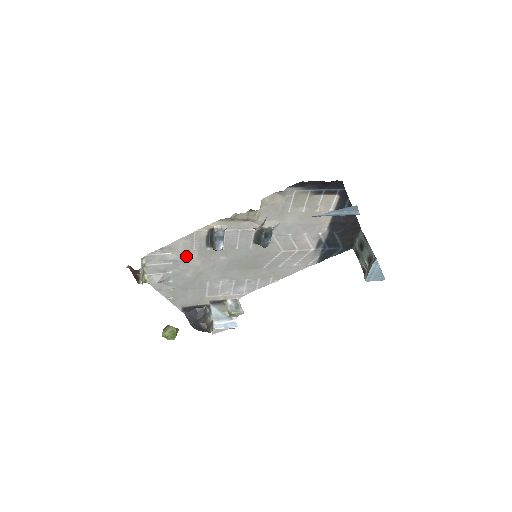
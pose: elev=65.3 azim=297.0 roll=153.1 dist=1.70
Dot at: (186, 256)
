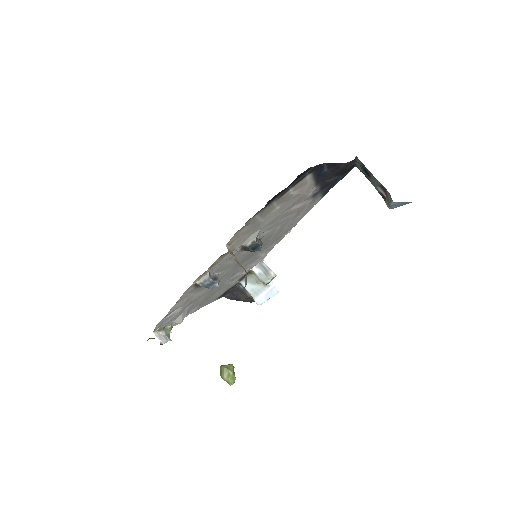
Dot at: (190, 300)
